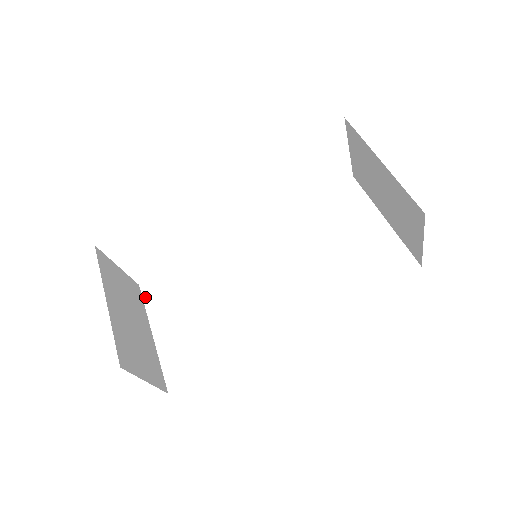
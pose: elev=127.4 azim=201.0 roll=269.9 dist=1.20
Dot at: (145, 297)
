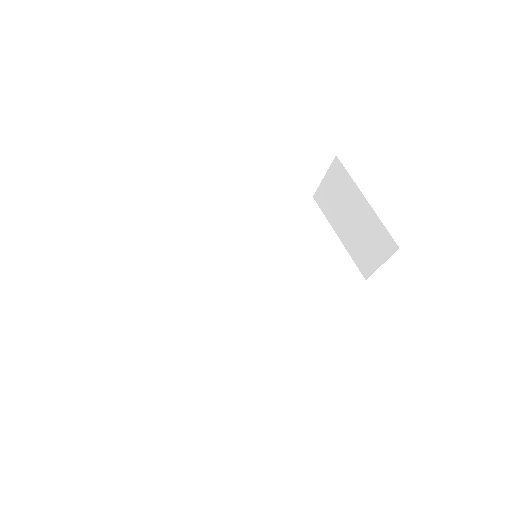
Dot at: (126, 277)
